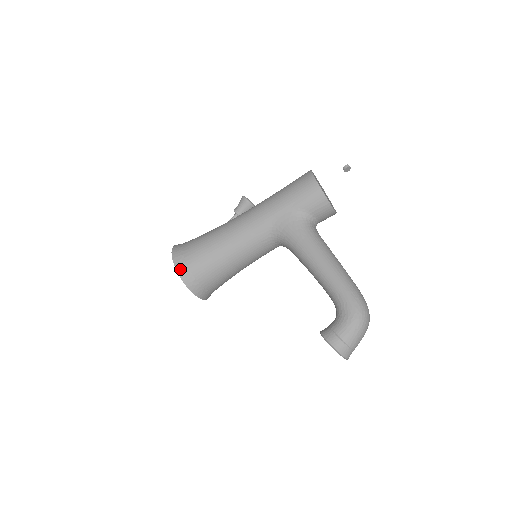
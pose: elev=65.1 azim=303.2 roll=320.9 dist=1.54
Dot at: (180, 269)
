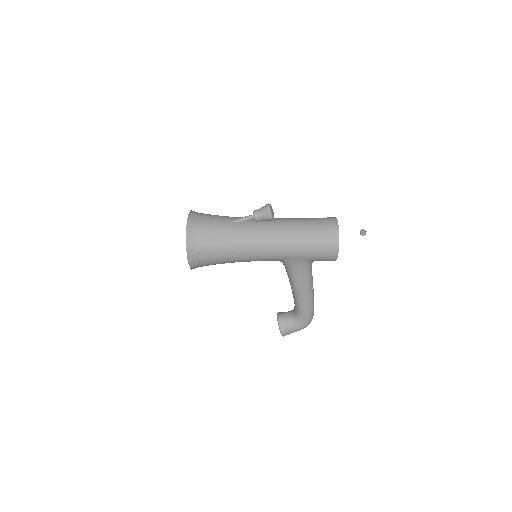
Dot at: (192, 264)
